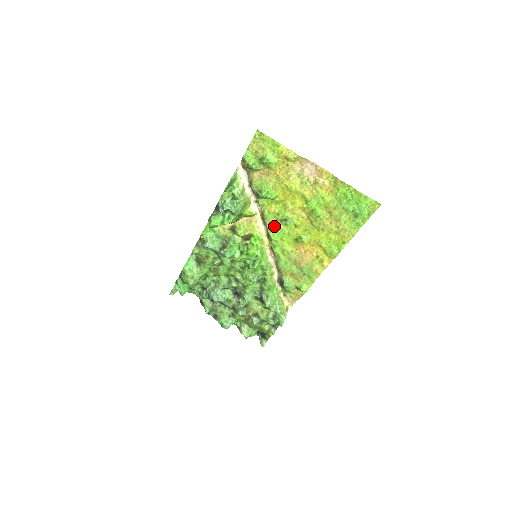
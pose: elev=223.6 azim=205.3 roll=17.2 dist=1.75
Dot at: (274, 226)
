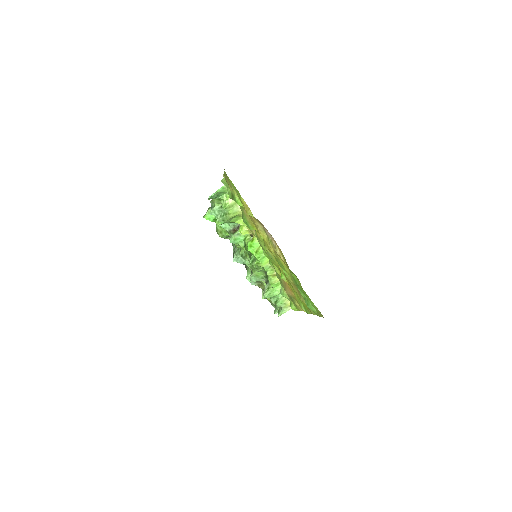
Dot at: (263, 247)
